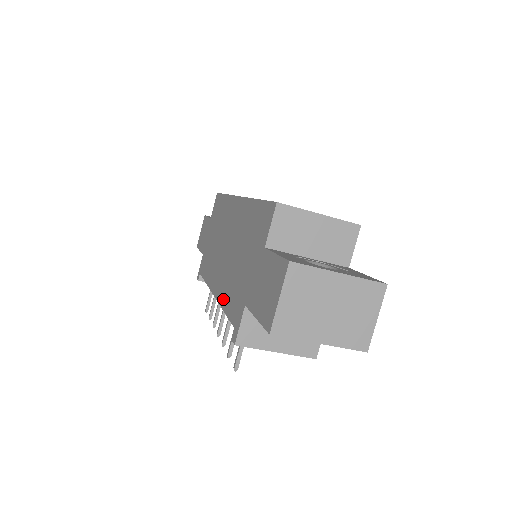
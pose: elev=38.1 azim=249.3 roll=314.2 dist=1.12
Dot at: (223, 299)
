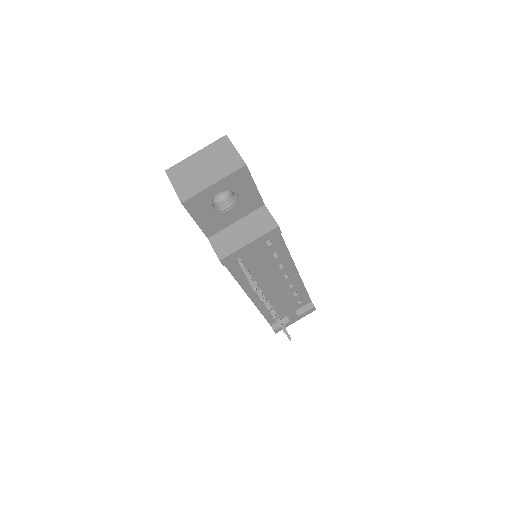
Dot at: occluded
